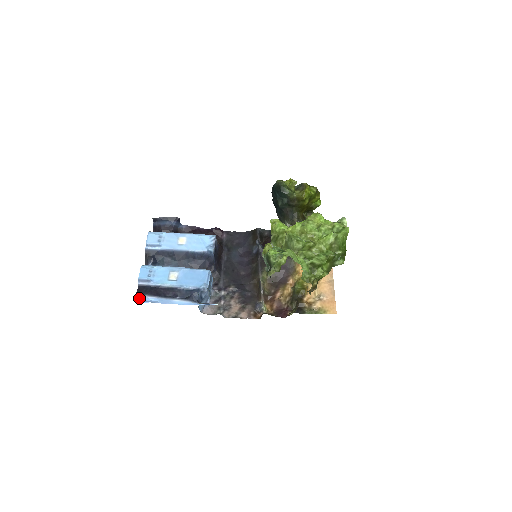
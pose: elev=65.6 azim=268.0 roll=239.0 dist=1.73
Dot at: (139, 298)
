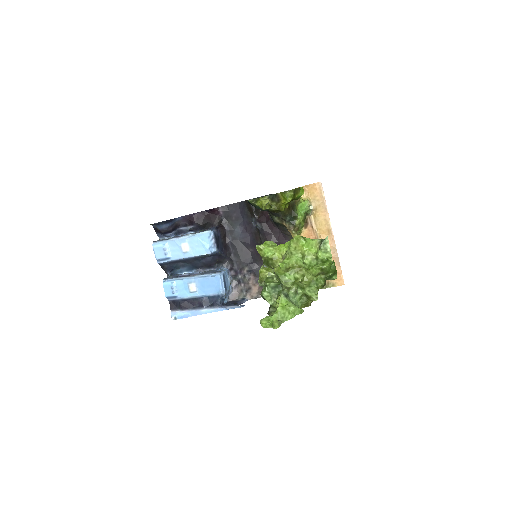
Dot at: (175, 316)
